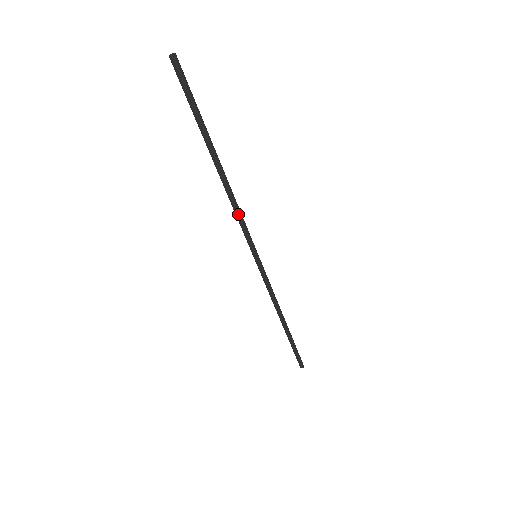
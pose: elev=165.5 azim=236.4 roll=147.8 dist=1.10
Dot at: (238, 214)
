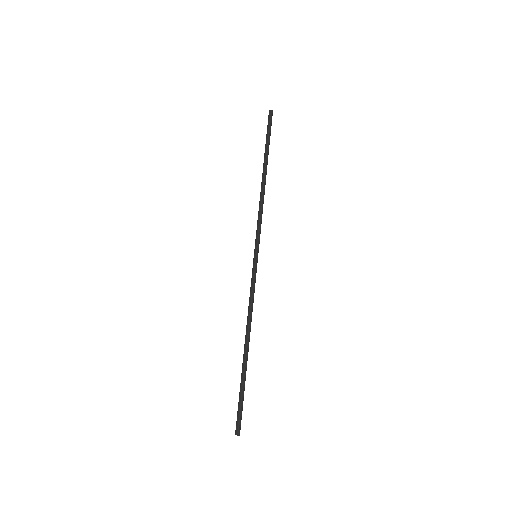
Dot at: (261, 212)
